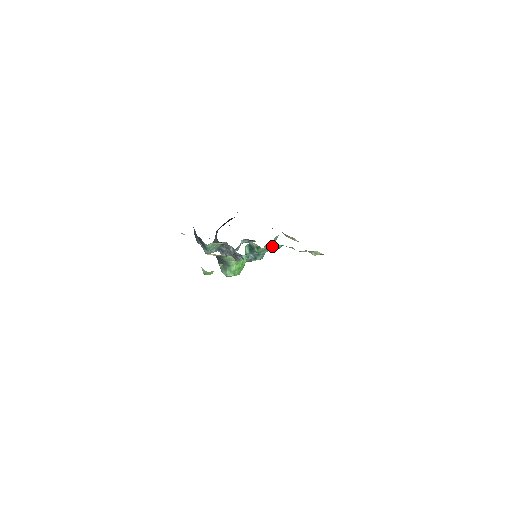
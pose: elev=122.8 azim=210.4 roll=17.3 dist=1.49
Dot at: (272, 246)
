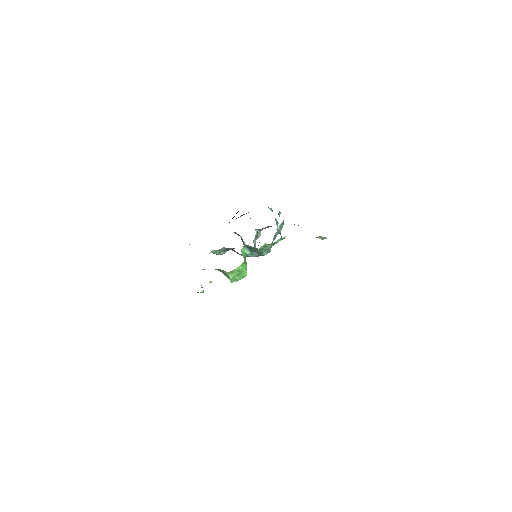
Dot at: (268, 244)
